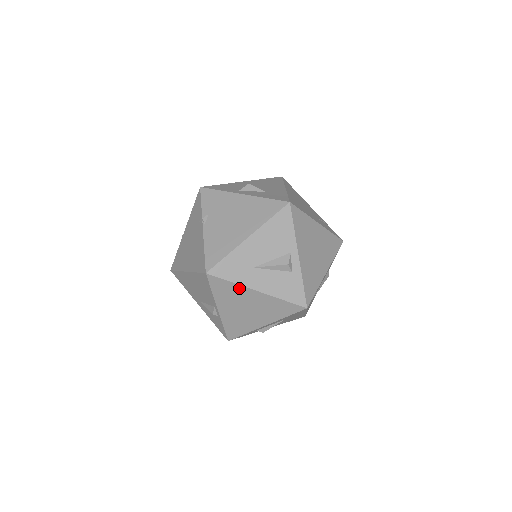
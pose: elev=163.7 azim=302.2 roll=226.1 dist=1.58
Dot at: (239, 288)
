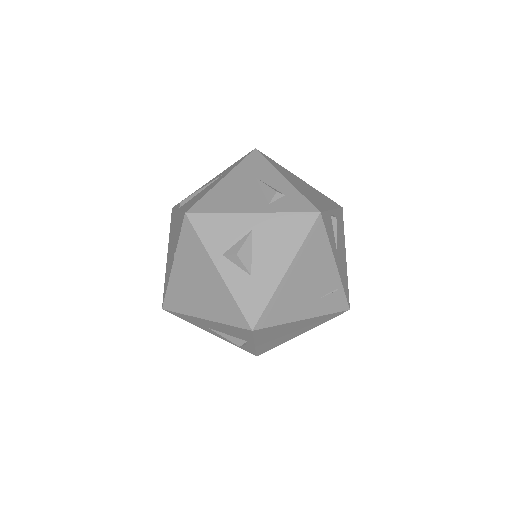
Dot at: occluded
